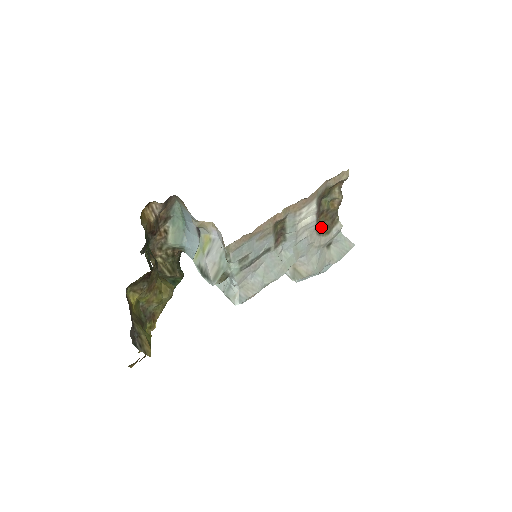
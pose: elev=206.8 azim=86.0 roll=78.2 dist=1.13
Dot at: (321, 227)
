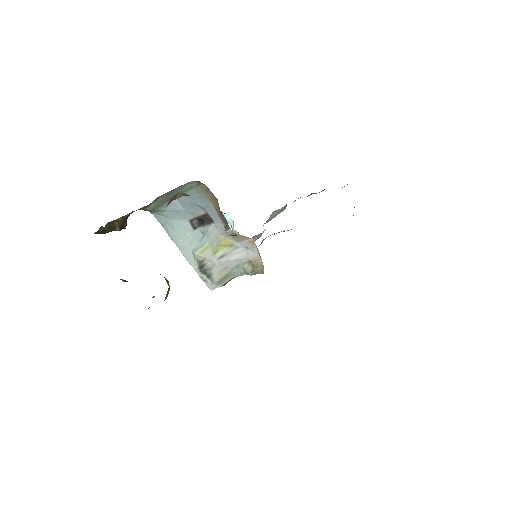
Dot at: occluded
